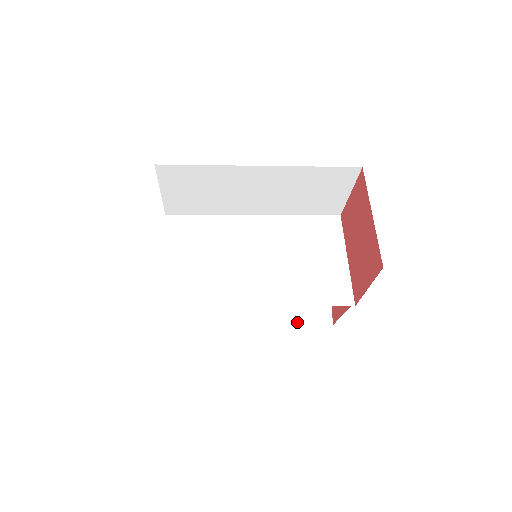
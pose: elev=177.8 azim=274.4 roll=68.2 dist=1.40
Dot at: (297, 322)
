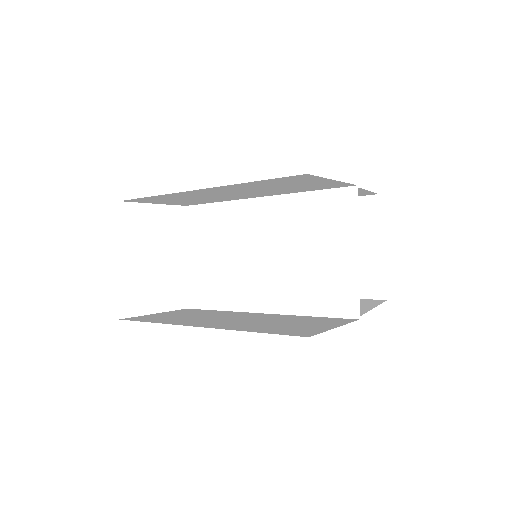
Dot at: occluded
